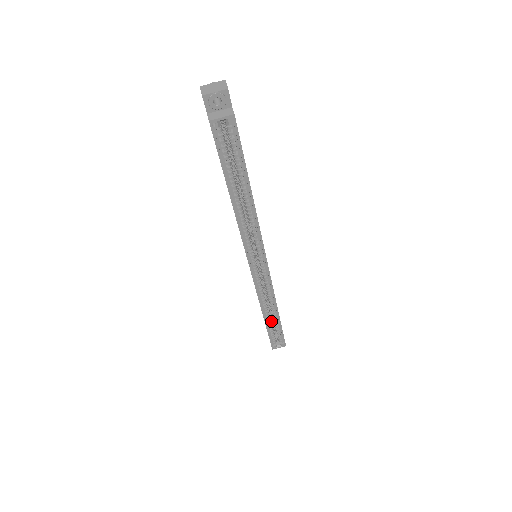
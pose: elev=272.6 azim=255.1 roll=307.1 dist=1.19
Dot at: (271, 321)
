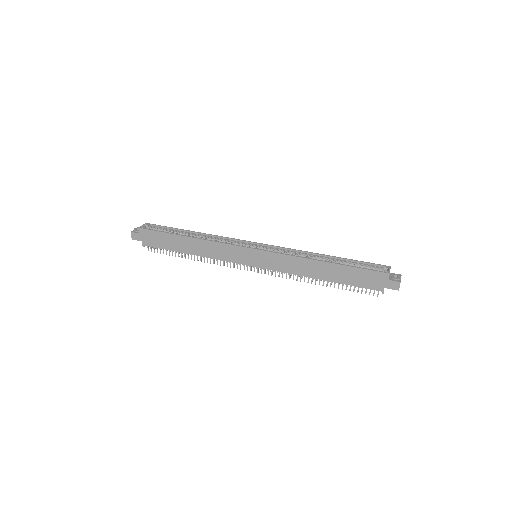
Dot at: occluded
